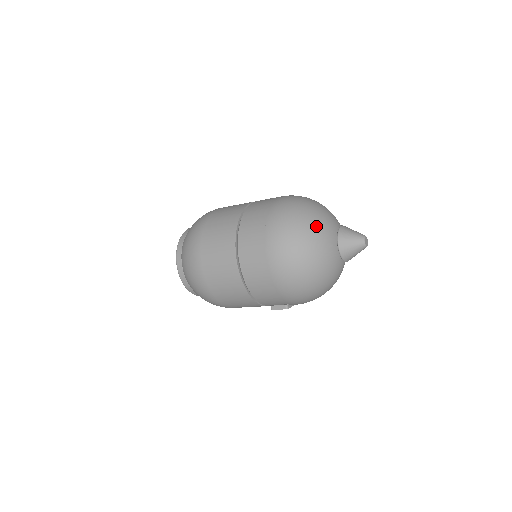
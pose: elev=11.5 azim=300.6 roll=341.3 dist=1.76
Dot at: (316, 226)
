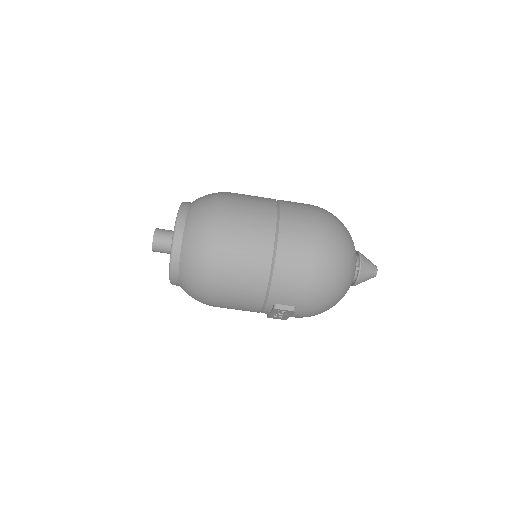
Dot at: (350, 236)
